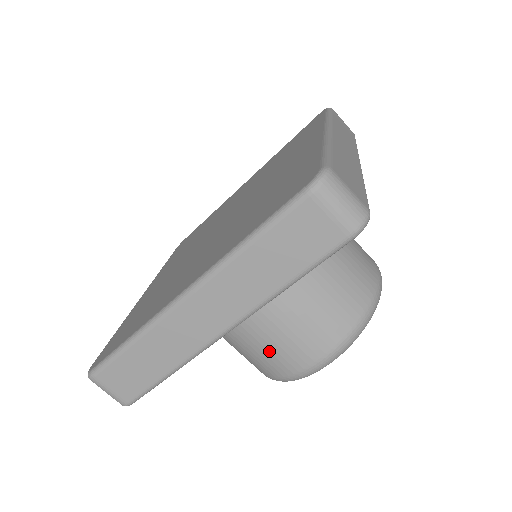
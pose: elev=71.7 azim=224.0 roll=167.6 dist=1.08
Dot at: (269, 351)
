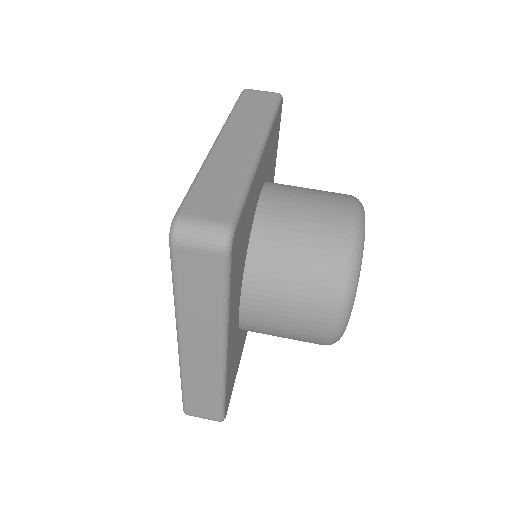
Dot at: (294, 333)
